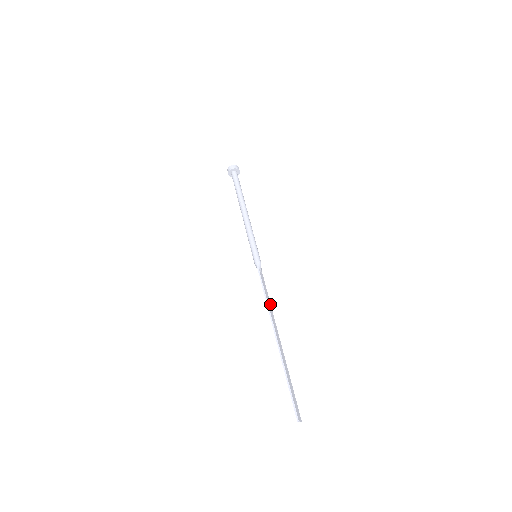
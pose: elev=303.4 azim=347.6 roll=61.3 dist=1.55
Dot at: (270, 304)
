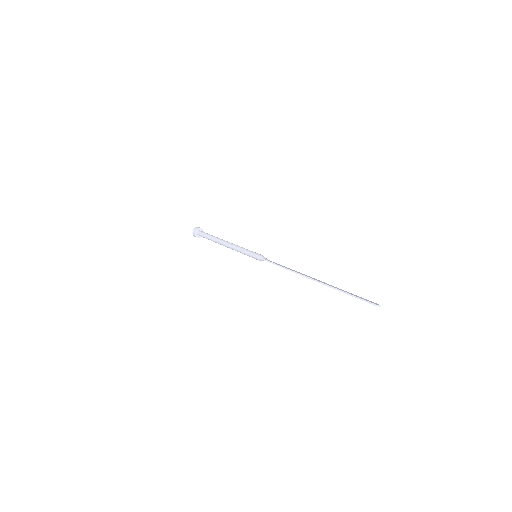
Dot at: (291, 269)
